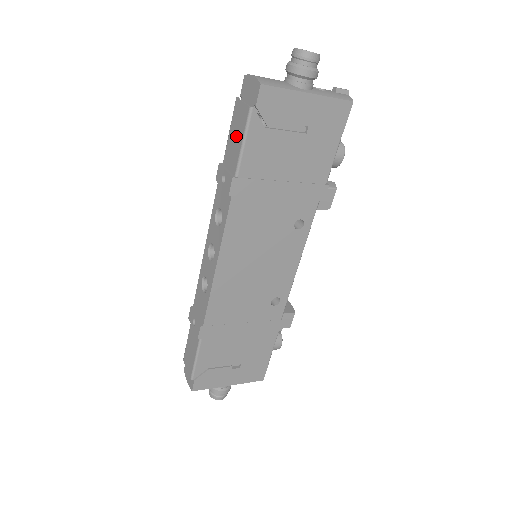
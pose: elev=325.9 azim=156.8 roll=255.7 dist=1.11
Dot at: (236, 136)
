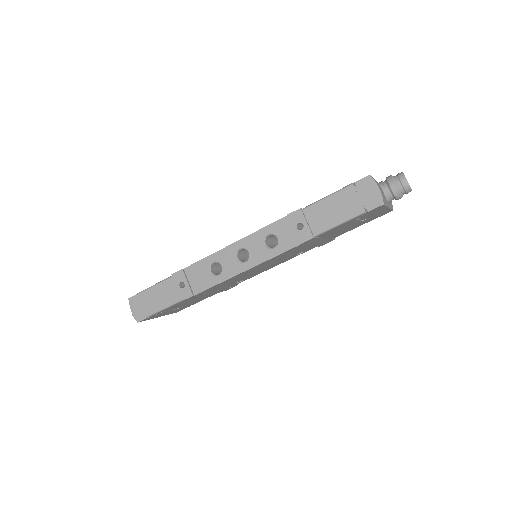
Dot at: (335, 211)
